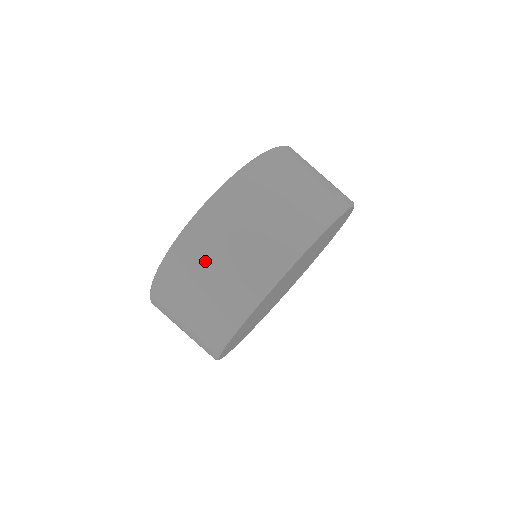
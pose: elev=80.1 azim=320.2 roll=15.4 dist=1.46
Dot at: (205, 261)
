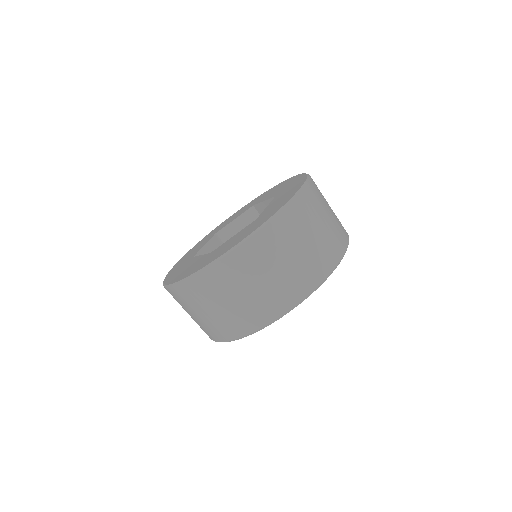
Dot at: (283, 249)
